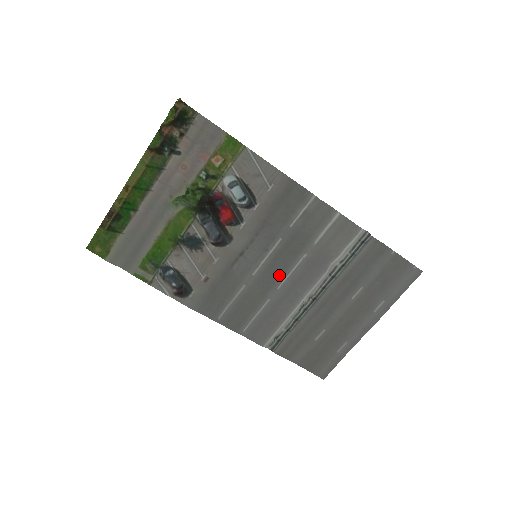
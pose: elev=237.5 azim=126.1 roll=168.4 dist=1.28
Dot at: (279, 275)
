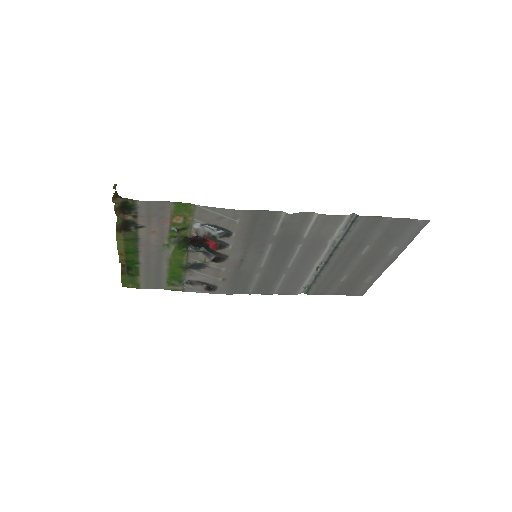
Dot at: (284, 261)
